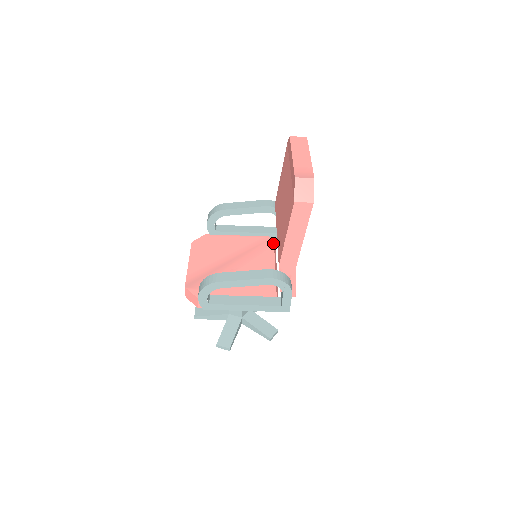
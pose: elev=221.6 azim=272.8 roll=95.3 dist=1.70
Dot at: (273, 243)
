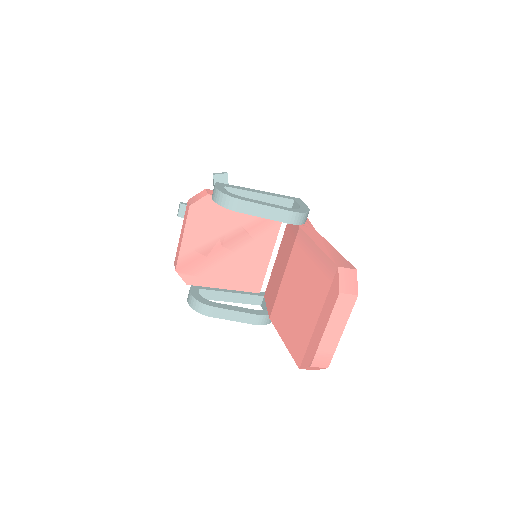
Dot at: occluded
